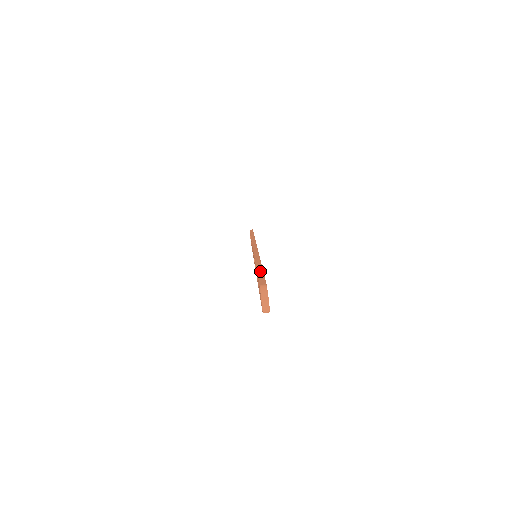
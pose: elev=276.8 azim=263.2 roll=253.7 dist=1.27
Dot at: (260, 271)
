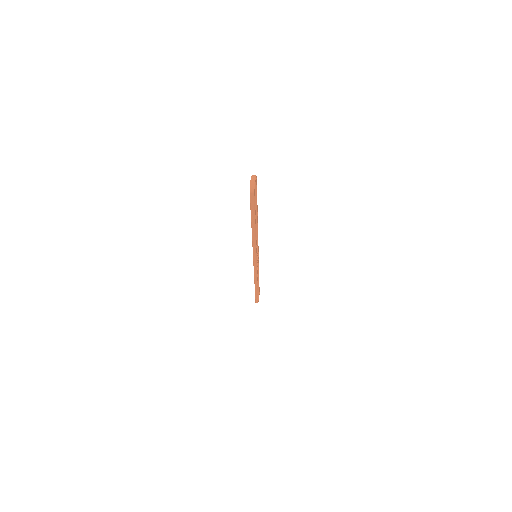
Dot at: occluded
